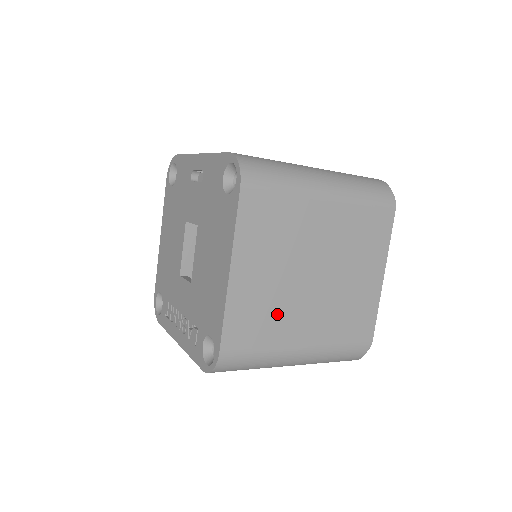
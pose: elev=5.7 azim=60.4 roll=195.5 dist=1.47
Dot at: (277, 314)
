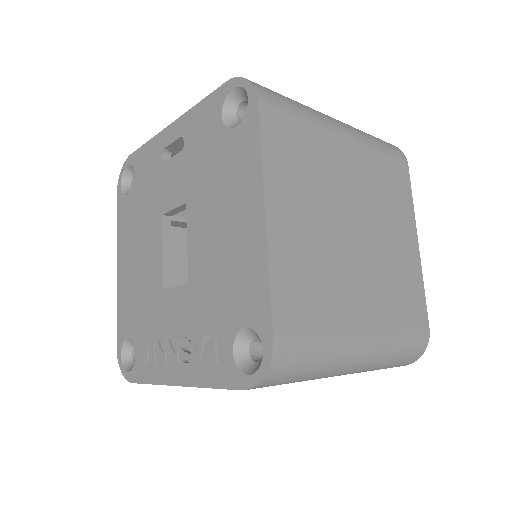
Dot at: (329, 282)
